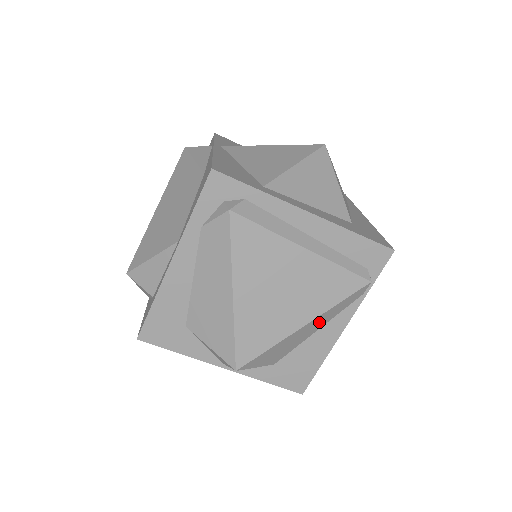
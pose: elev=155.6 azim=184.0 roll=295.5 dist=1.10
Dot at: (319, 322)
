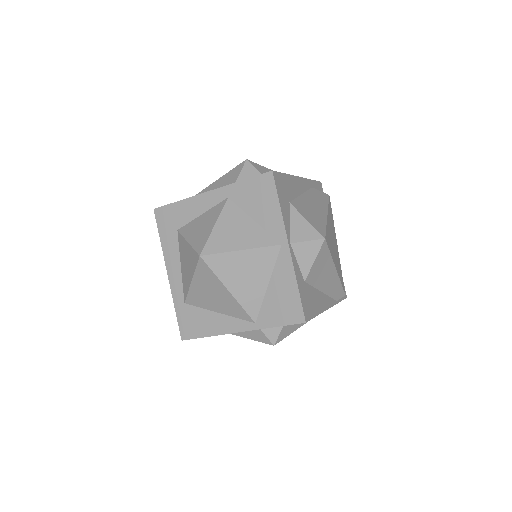
Dot at: (331, 284)
